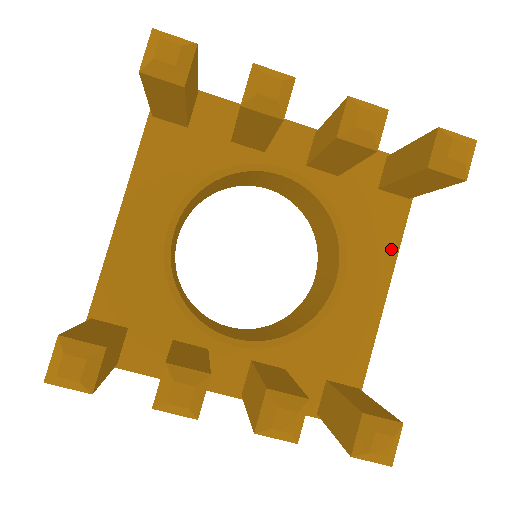
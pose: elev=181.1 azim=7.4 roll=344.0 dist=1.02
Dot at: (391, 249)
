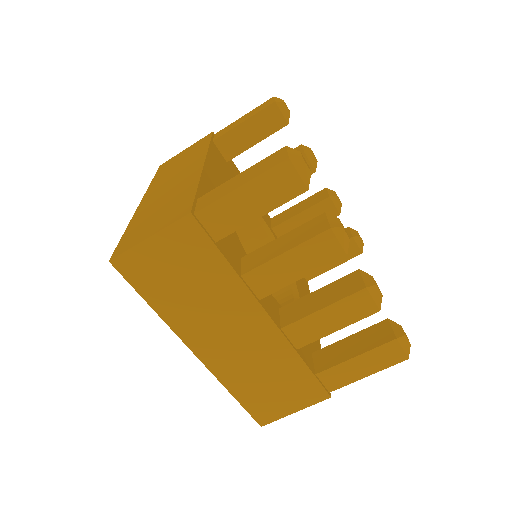
Dot at: occluded
